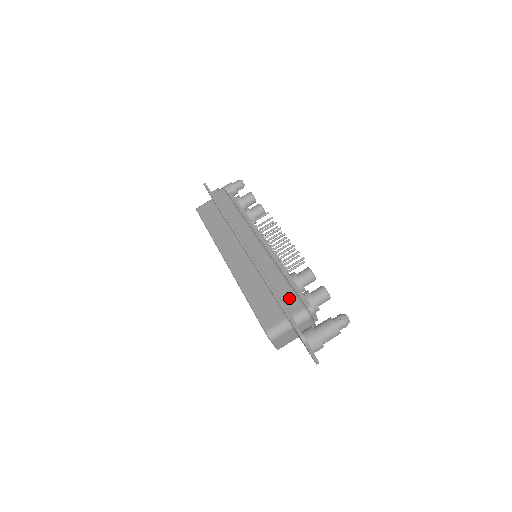
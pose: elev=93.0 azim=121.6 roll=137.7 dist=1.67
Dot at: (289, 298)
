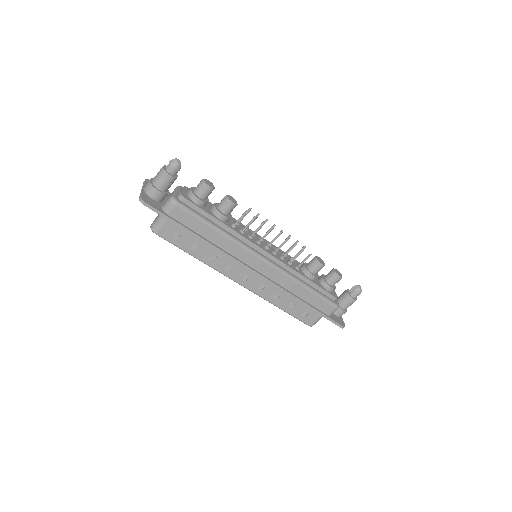
Dot at: (321, 304)
